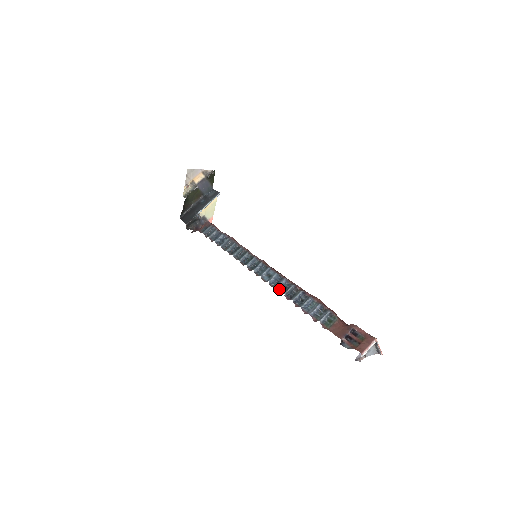
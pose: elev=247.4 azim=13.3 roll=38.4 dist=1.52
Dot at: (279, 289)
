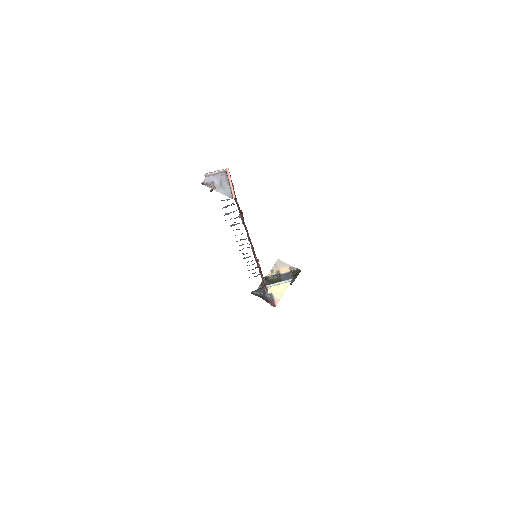
Dot at: occluded
